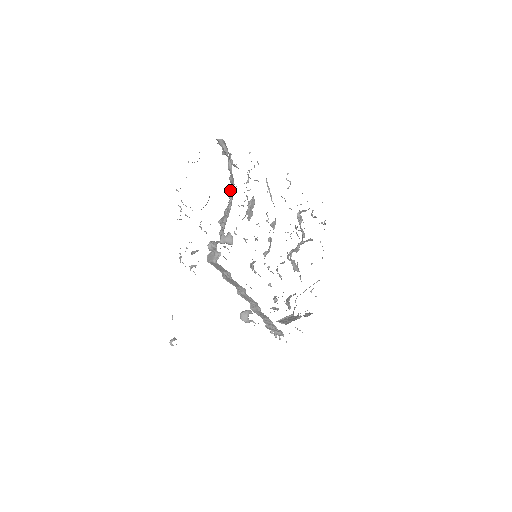
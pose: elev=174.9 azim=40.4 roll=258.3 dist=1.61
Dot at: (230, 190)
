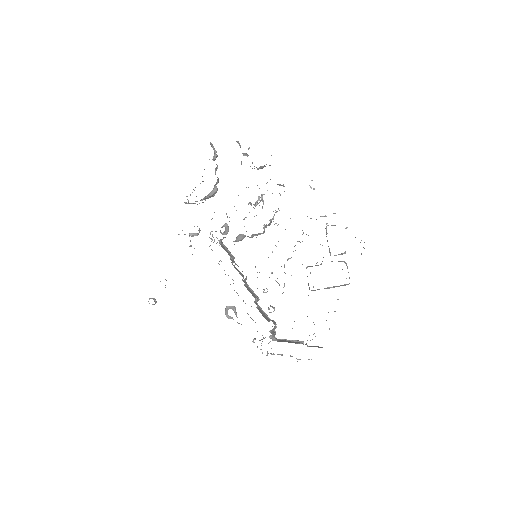
Dot at: occluded
